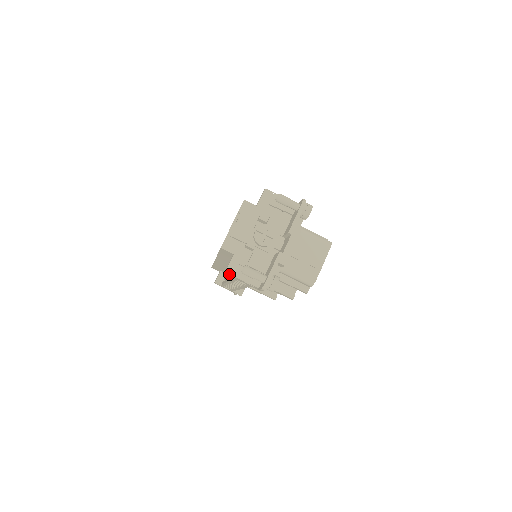
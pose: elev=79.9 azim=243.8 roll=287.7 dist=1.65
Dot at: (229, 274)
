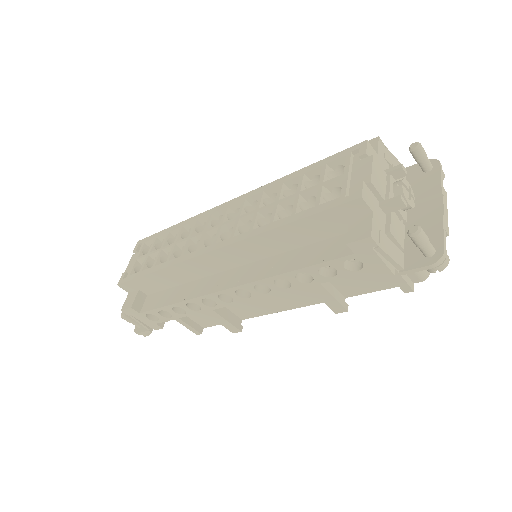
Dot at: (374, 240)
